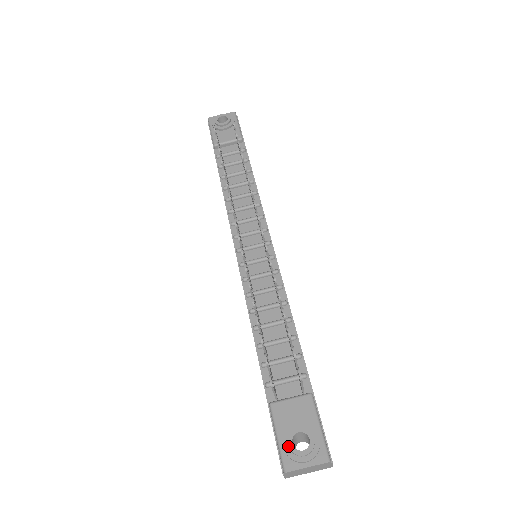
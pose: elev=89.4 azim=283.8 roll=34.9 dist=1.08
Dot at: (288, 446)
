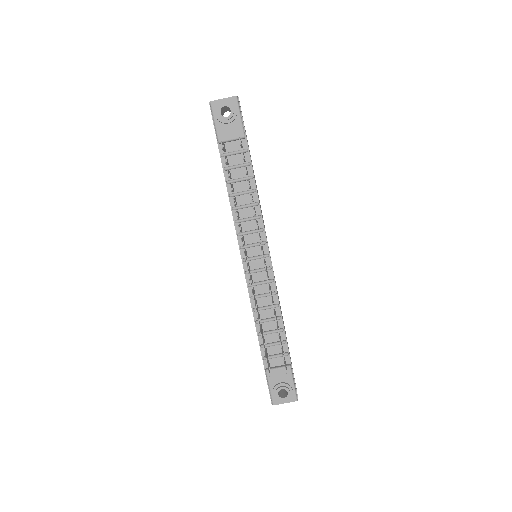
Dot at: (276, 396)
